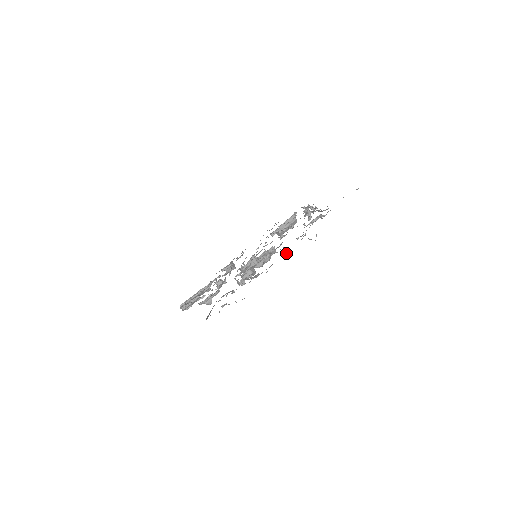
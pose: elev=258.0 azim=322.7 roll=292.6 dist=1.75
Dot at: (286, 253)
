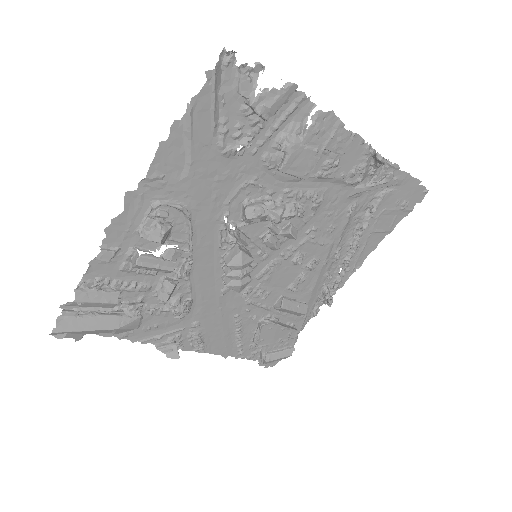
Dot at: (348, 134)
